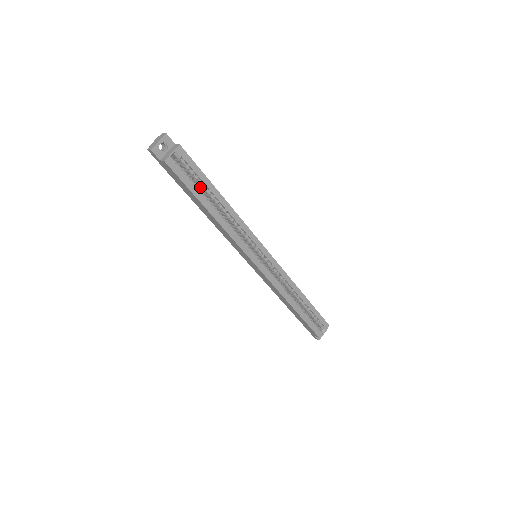
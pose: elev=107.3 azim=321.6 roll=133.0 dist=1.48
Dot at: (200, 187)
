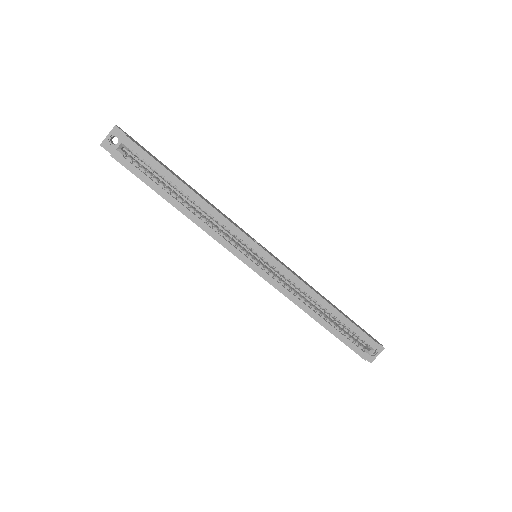
Dot at: (164, 180)
